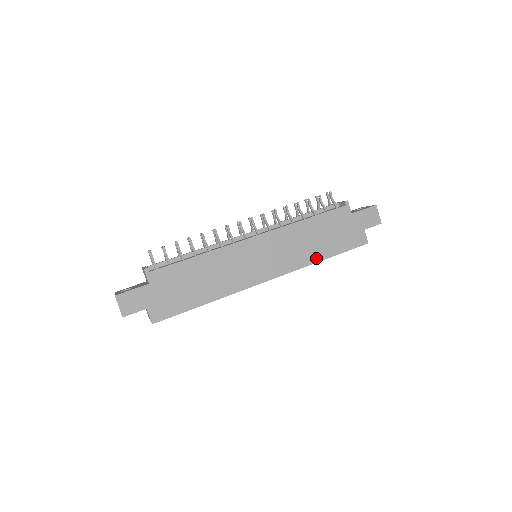
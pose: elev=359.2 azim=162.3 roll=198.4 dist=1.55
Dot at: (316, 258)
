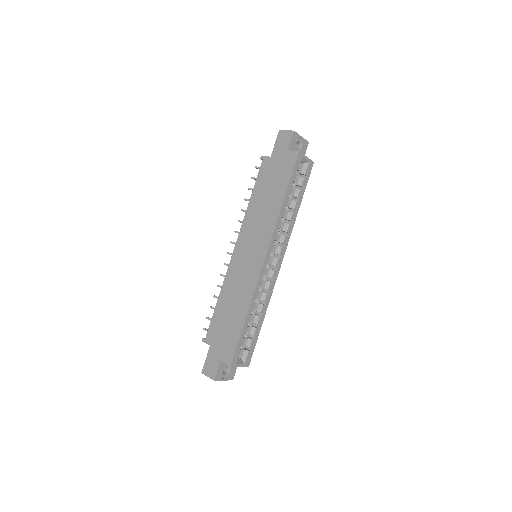
Dot at: (278, 207)
